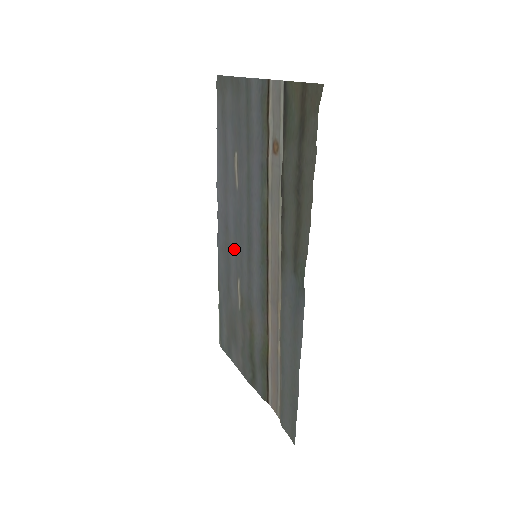
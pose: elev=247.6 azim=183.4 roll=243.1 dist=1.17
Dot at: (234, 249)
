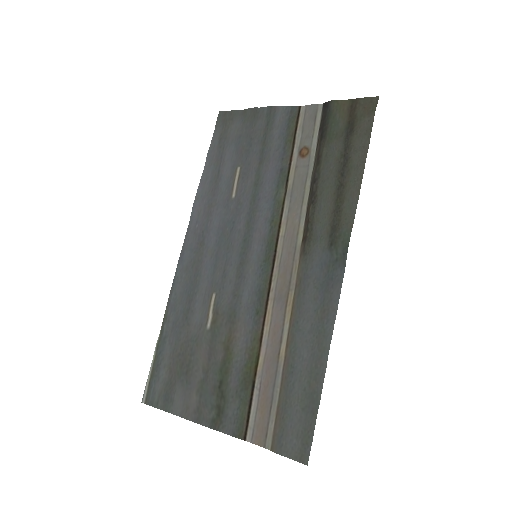
Dot at: (211, 263)
